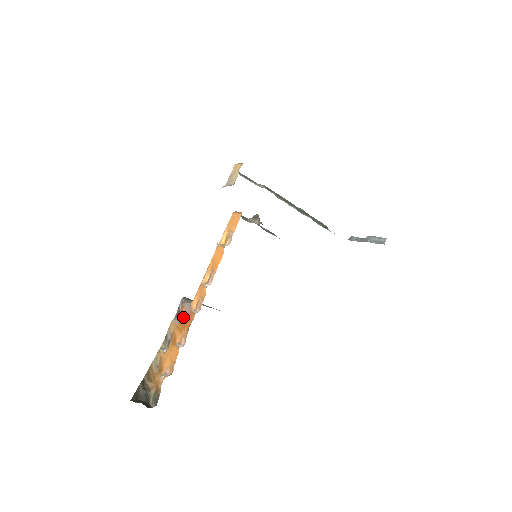
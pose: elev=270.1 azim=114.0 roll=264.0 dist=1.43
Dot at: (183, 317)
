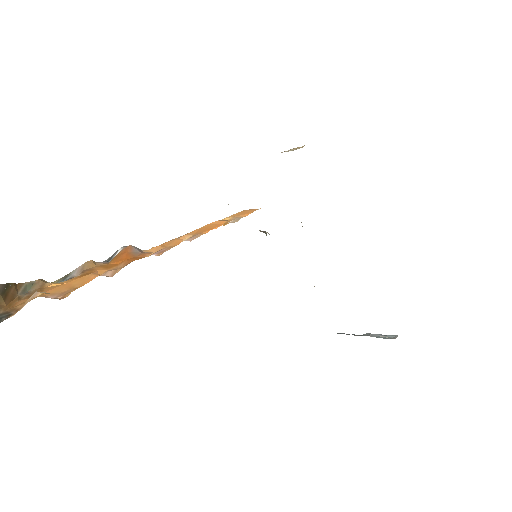
Dot at: (123, 255)
